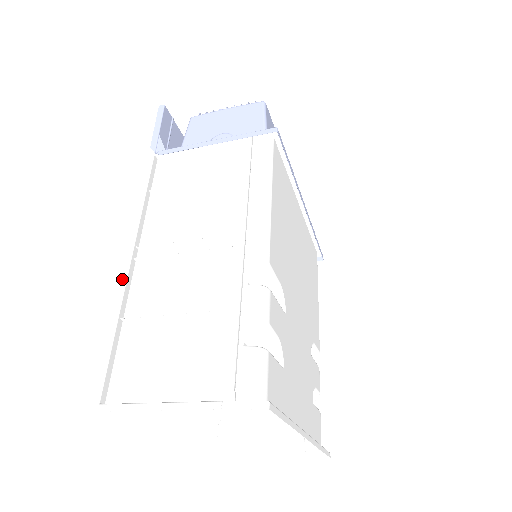
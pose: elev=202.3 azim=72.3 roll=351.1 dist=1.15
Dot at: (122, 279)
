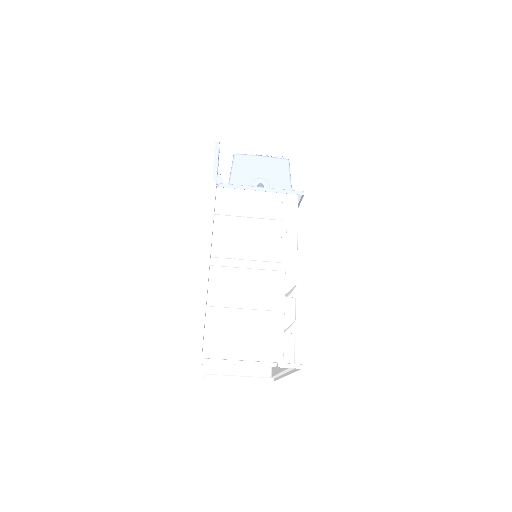
Dot at: (205, 279)
